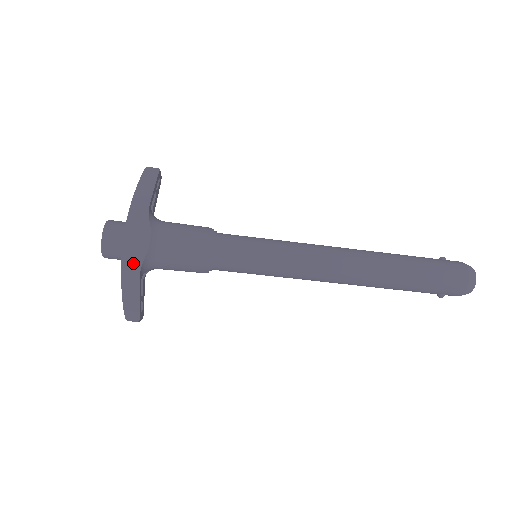
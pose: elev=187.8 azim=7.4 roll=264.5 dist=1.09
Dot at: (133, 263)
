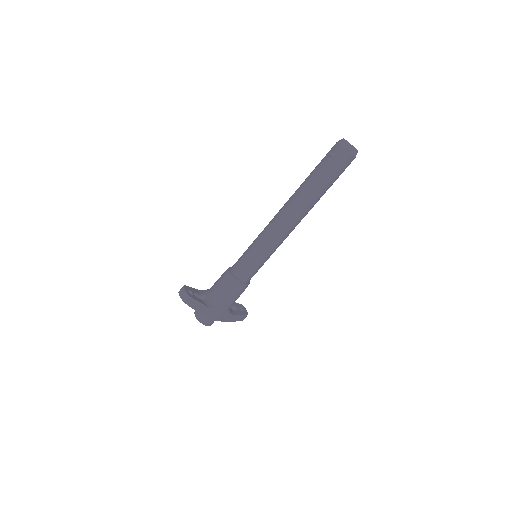
Dot at: (228, 317)
